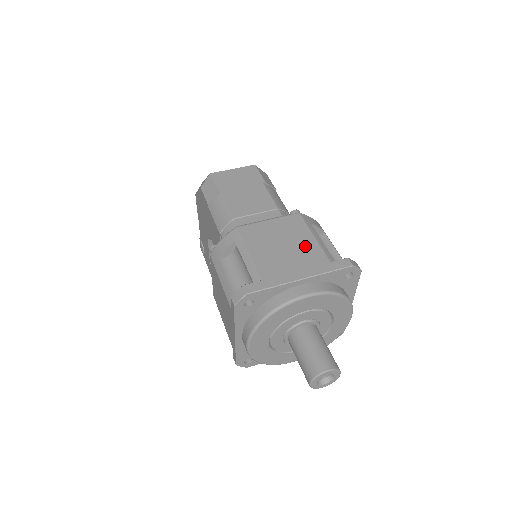
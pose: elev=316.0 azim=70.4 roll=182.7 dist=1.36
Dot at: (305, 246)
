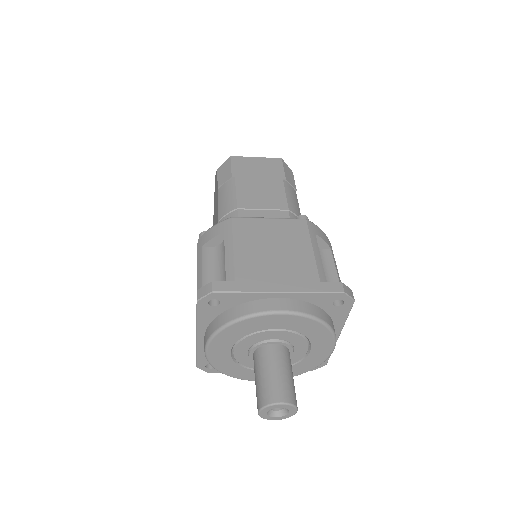
Dot at: (298, 257)
